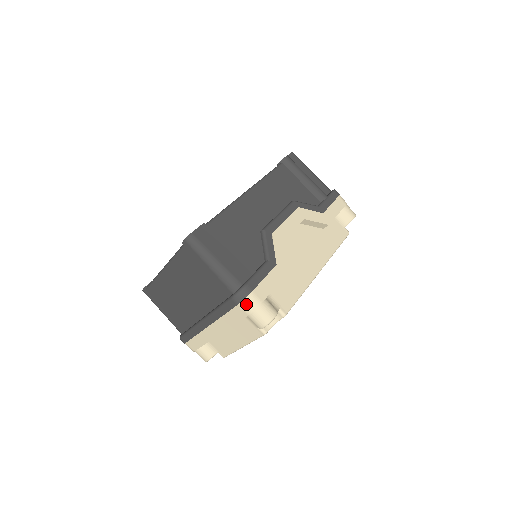
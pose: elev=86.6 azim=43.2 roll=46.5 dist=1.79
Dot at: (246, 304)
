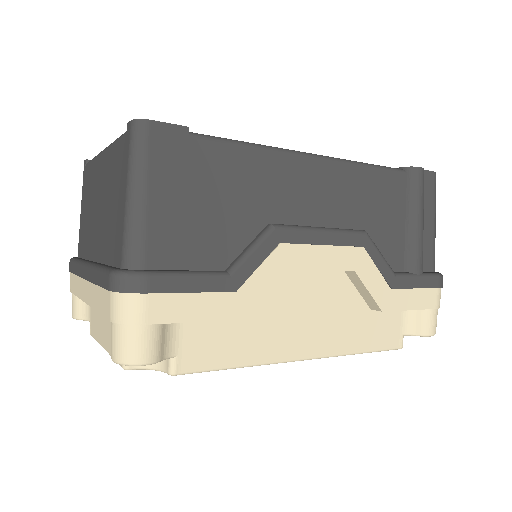
Dot at: (119, 302)
